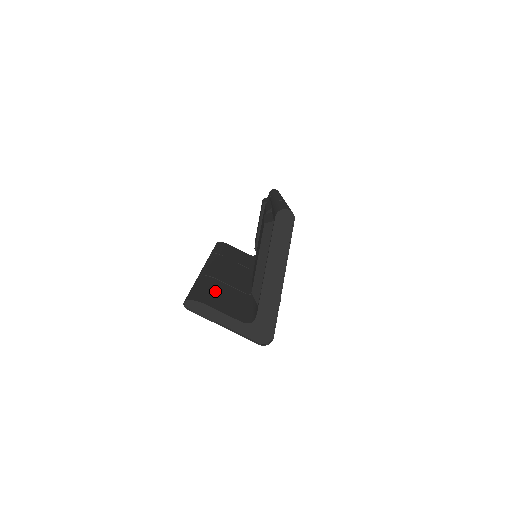
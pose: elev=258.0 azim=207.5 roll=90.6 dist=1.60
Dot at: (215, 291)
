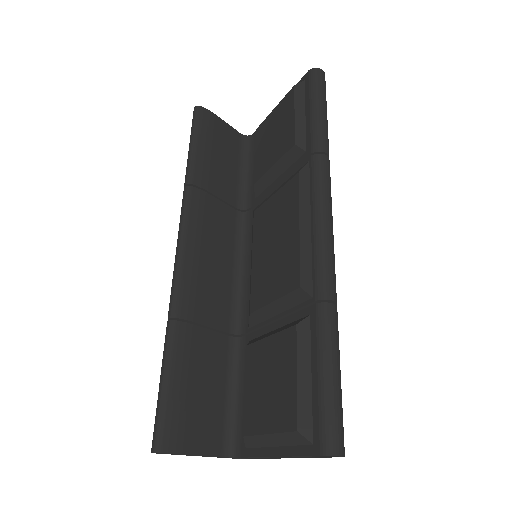
Dot at: (193, 382)
